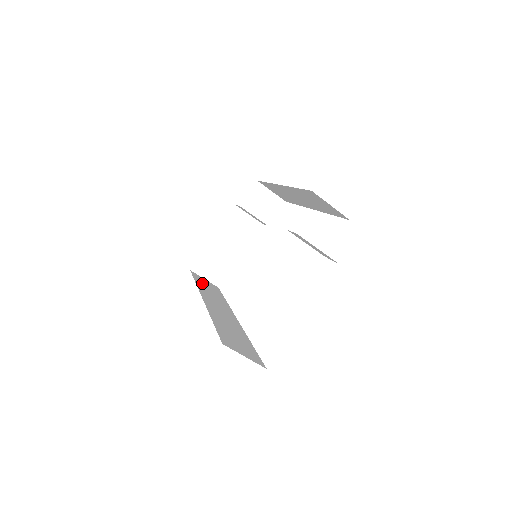
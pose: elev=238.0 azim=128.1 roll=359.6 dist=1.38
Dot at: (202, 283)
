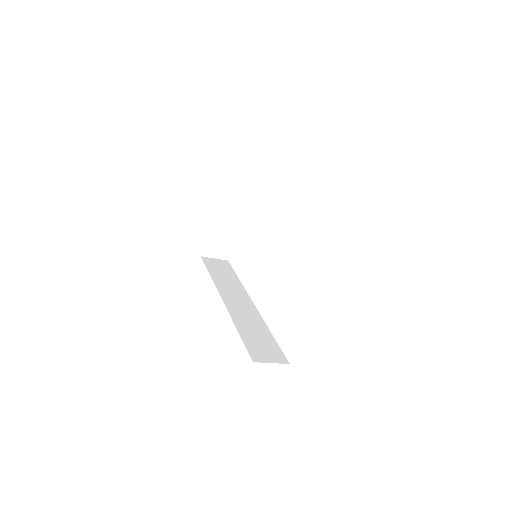
Dot at: (215, 270)
